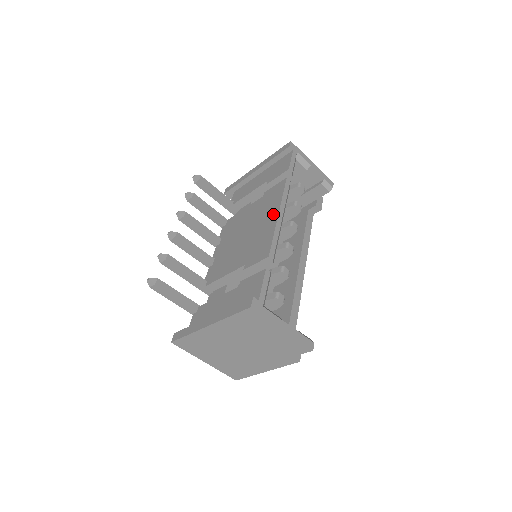
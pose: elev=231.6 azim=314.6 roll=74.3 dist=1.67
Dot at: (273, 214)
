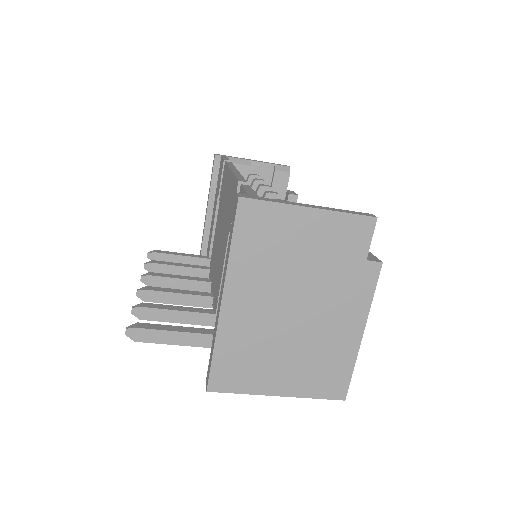
Dot at: (228, 179)
